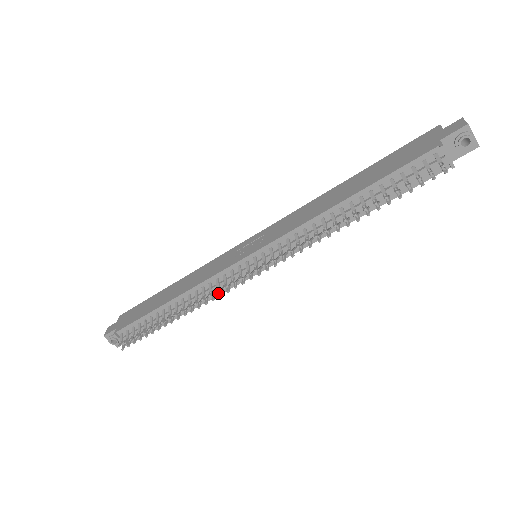
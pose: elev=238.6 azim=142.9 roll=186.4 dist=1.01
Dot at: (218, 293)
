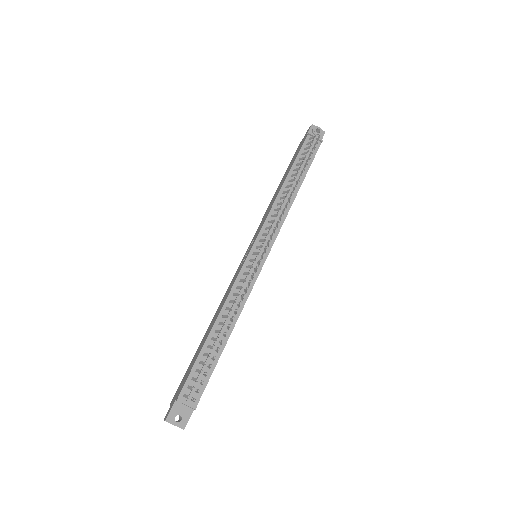
Dot at: (247, 295)
